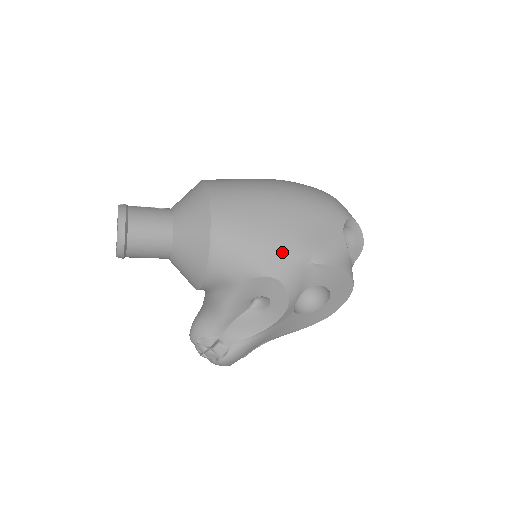
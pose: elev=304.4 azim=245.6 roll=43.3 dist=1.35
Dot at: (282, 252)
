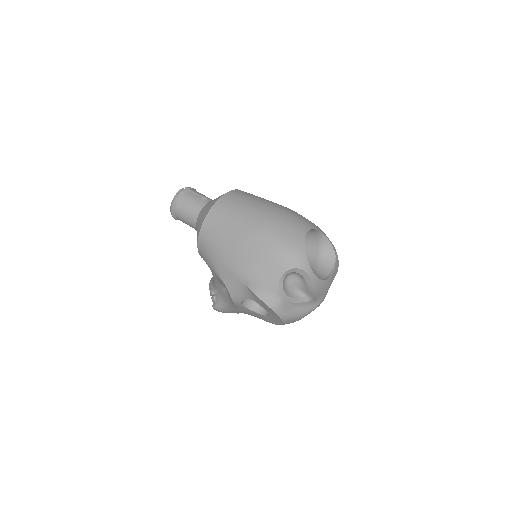
Dot at: (230, 268)
